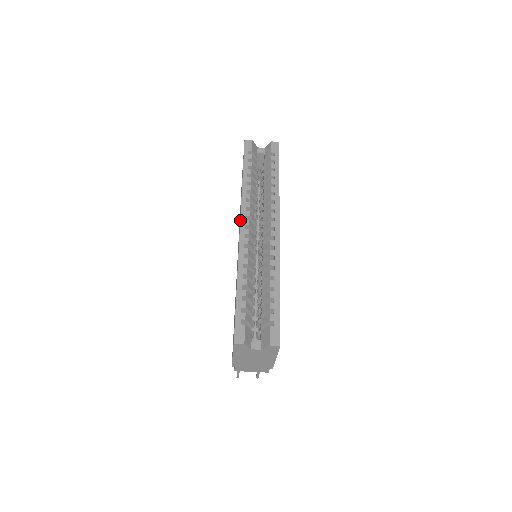
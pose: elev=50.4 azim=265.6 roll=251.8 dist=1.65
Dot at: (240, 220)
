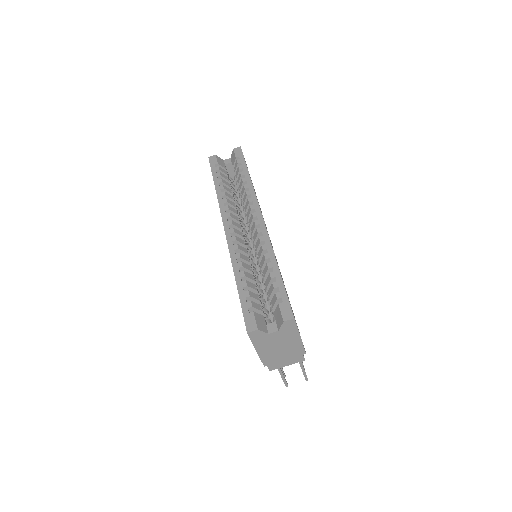
Dot at: (223, 223)
